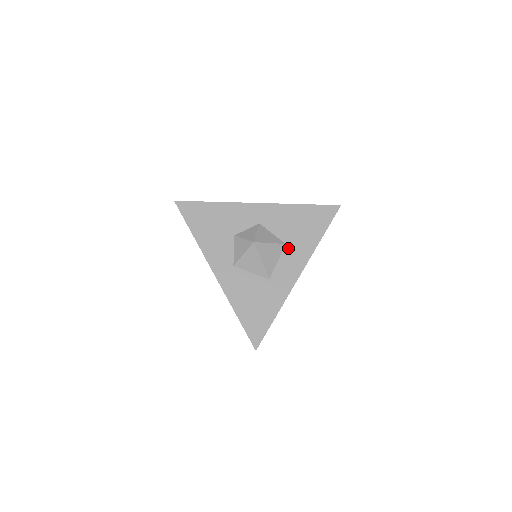
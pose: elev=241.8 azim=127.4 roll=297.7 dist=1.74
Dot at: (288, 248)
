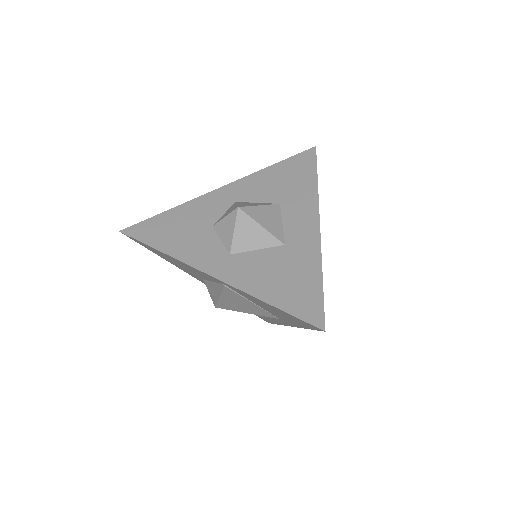
Dot at: (285, 206)
